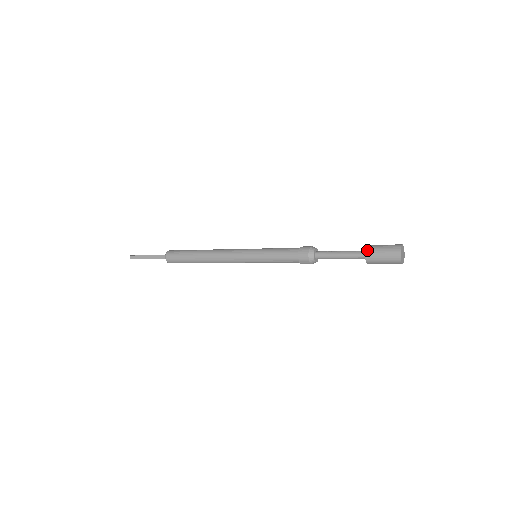
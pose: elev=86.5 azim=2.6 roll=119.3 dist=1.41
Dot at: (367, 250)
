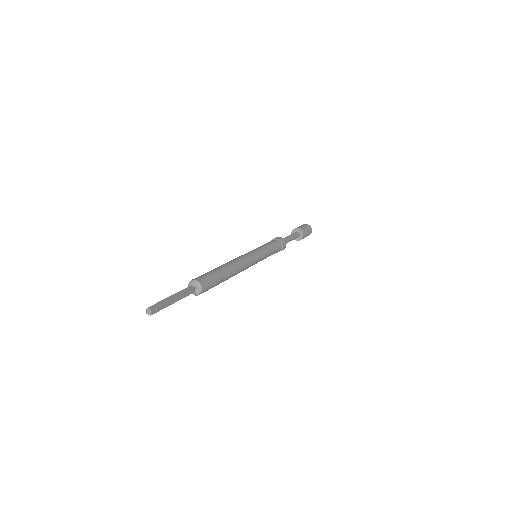
Dot at: (296, 228)
